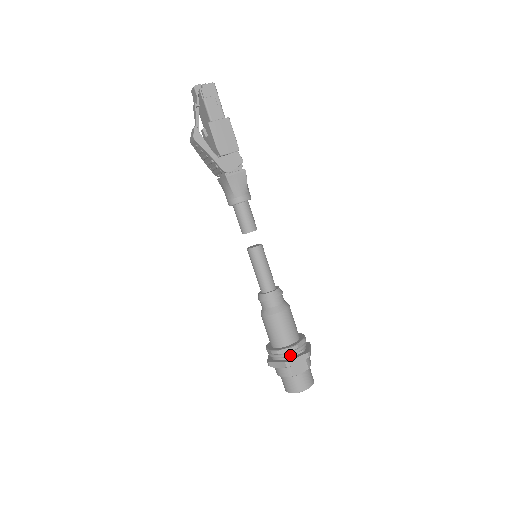
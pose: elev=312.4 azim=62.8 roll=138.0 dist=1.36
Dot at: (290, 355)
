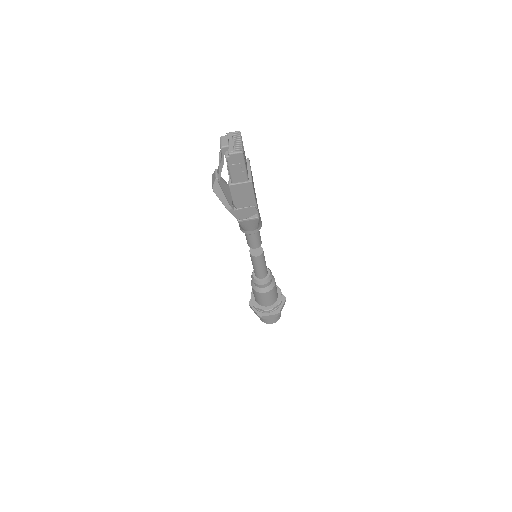
Dot at: (264, 312)
